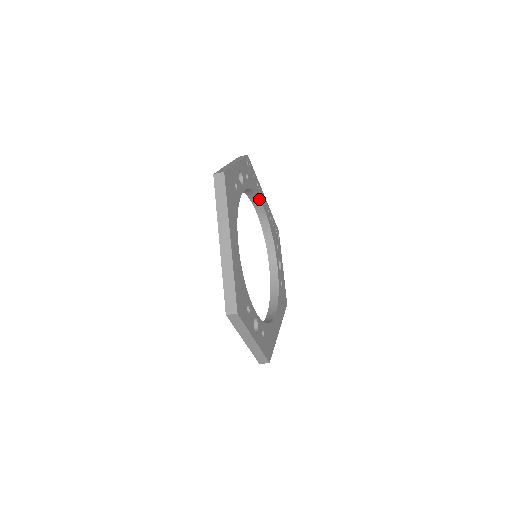
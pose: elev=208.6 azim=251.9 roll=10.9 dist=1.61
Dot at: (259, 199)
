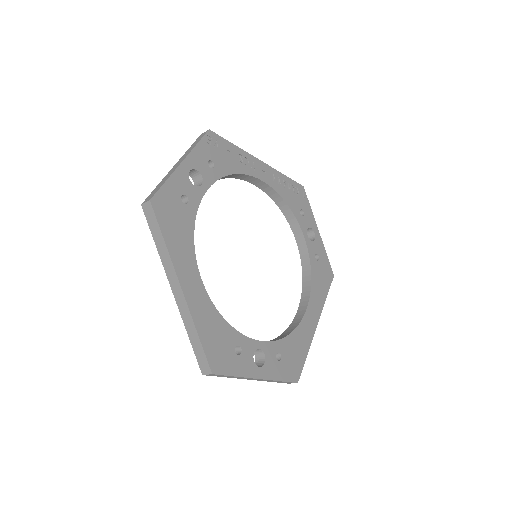
Dot at: (248, 175)
